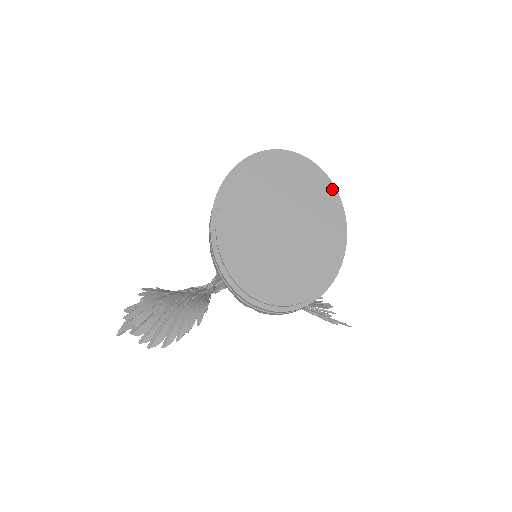
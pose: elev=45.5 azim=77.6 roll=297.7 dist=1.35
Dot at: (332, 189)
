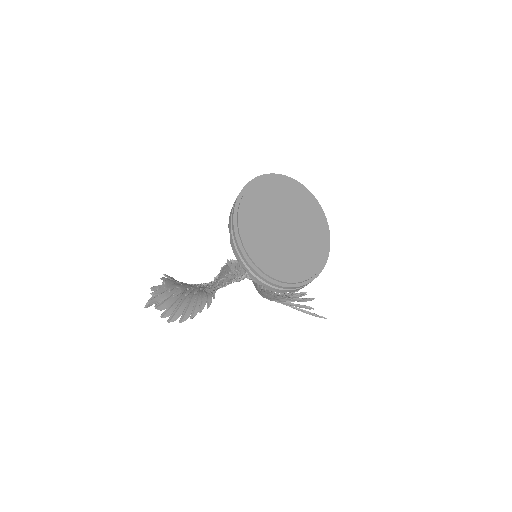
Dot at: (319, 206)
